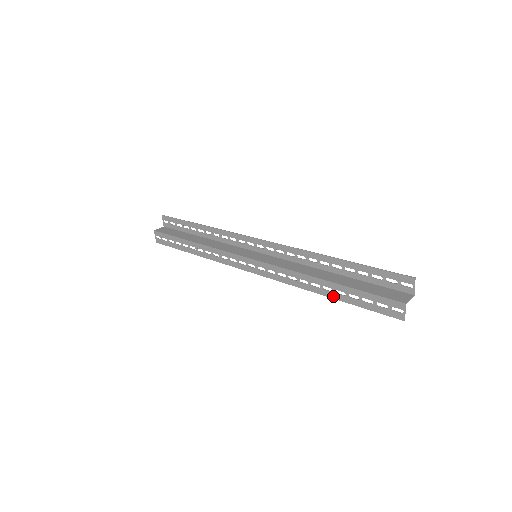
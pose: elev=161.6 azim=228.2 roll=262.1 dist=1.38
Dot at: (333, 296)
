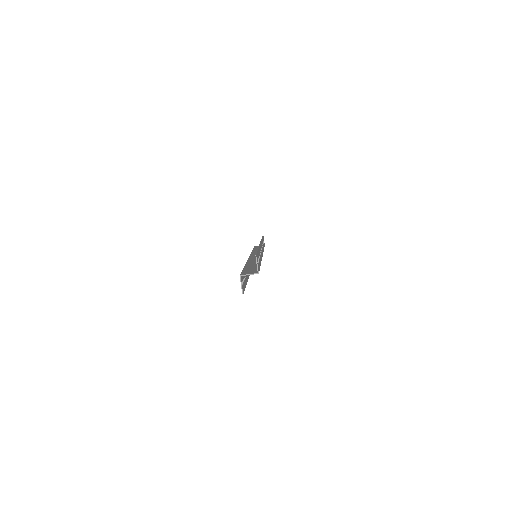
Dot at: occluded
